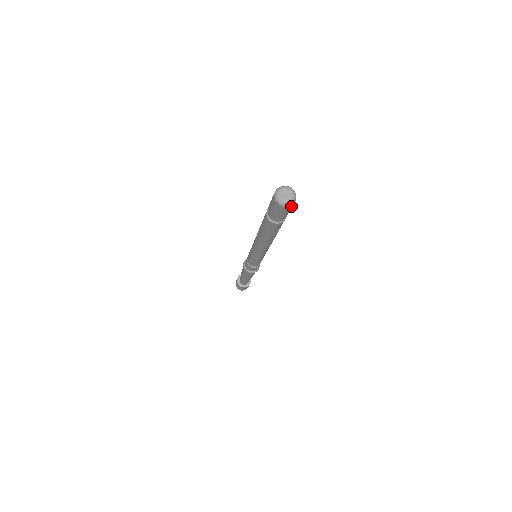
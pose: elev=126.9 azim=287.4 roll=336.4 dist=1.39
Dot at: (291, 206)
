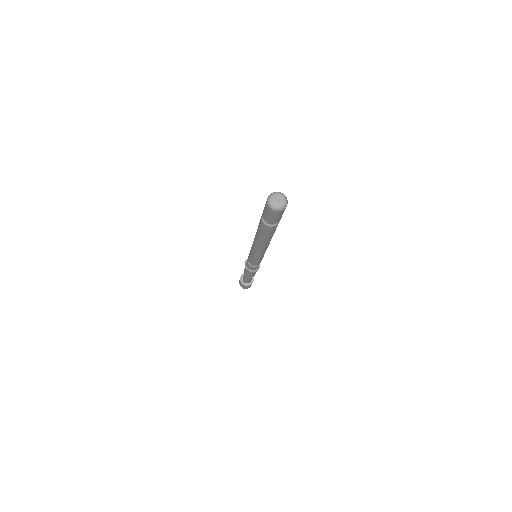
Dot at: (281, 211)
